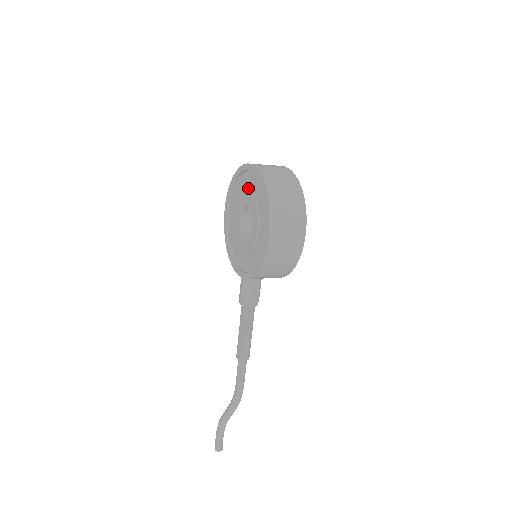
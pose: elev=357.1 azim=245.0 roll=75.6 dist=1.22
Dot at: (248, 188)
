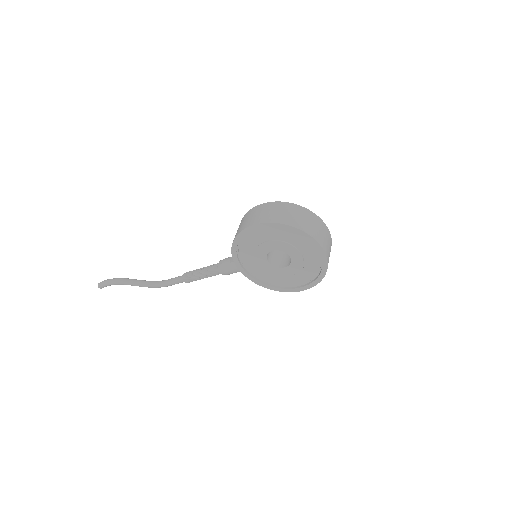
Dot at: (301, 248)
